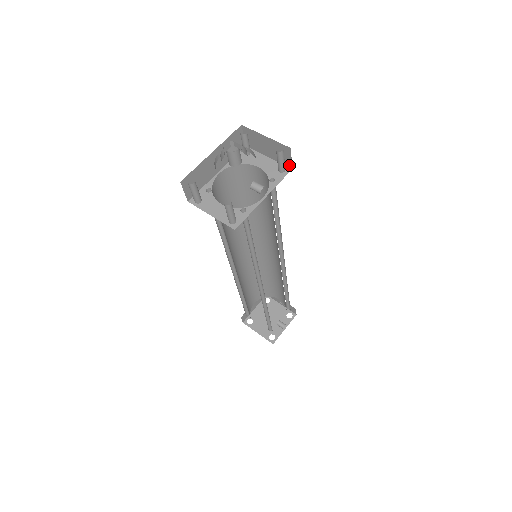
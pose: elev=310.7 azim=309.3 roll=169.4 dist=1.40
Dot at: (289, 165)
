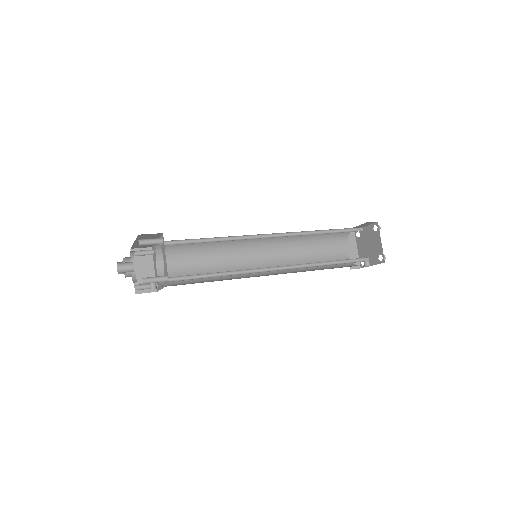
Dot at: occluded
